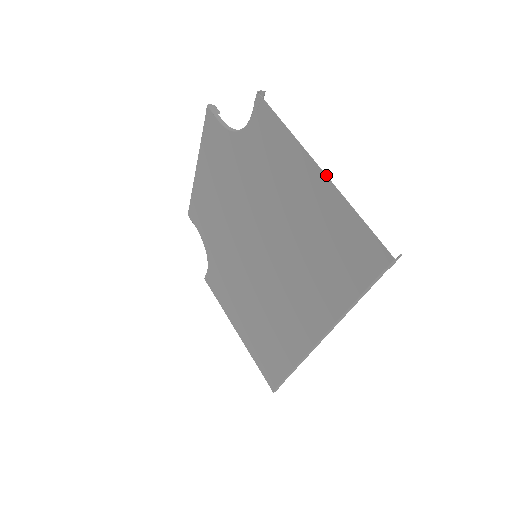
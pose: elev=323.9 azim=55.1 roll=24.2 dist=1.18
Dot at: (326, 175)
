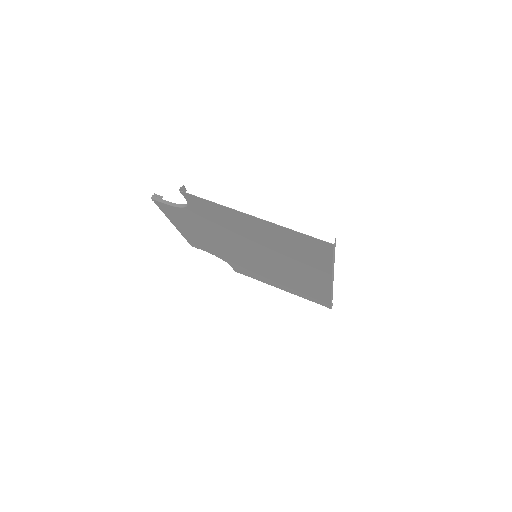
Dot at: (260, 219)
